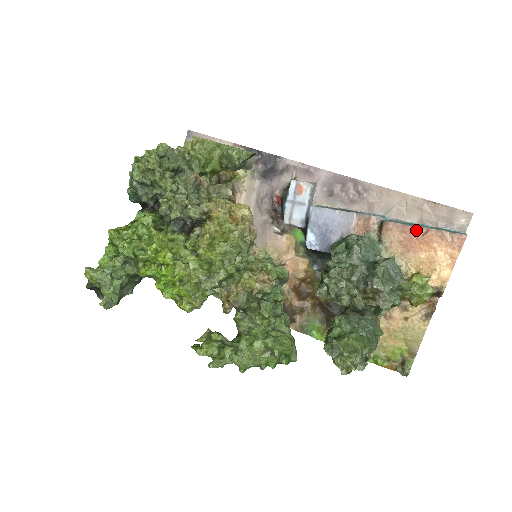
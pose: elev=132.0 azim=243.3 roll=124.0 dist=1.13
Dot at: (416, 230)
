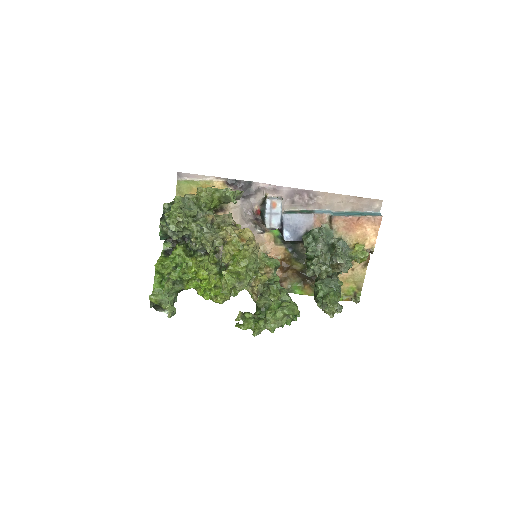
Dot at: (352, 218)
